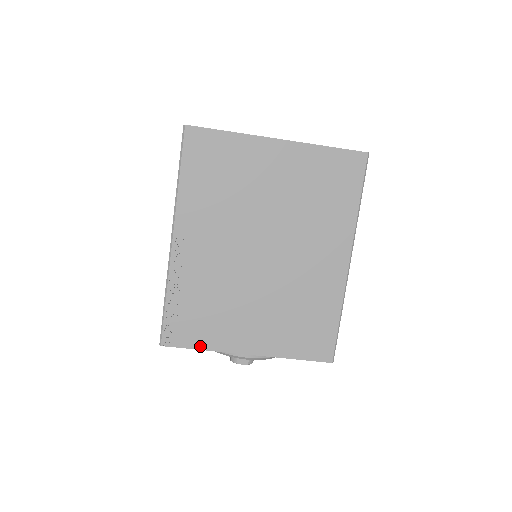
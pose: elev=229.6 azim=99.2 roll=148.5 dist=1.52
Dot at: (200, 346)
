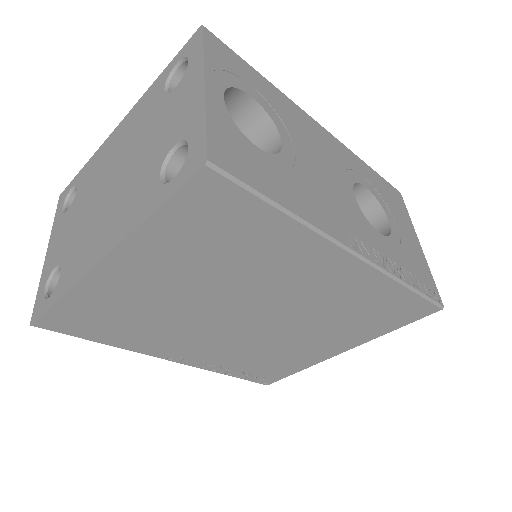
Dot at: (295, 371)
